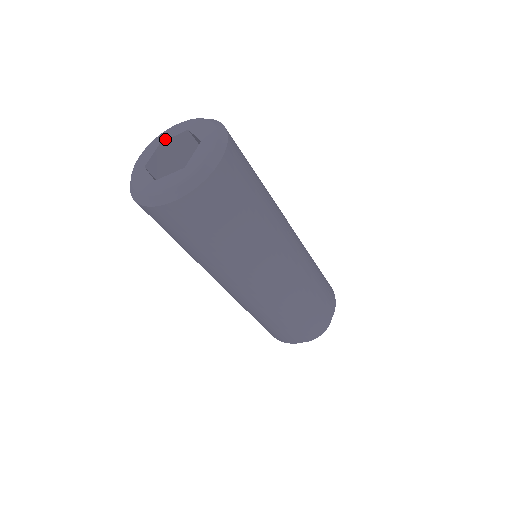
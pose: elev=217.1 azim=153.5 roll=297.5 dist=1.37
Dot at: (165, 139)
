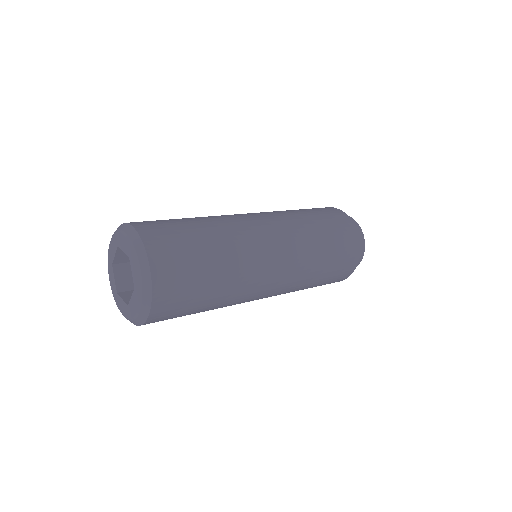
Dot at: (119, 246)
